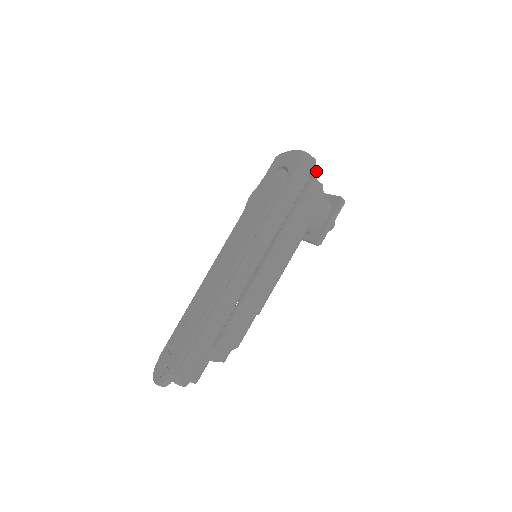
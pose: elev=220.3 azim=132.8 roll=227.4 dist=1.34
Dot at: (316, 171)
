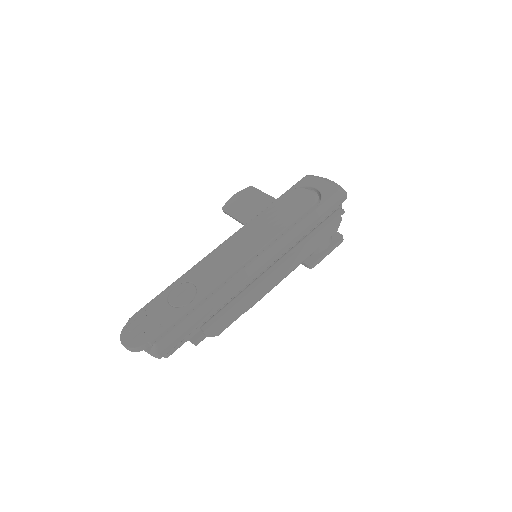
Dot at: (341, 205)
